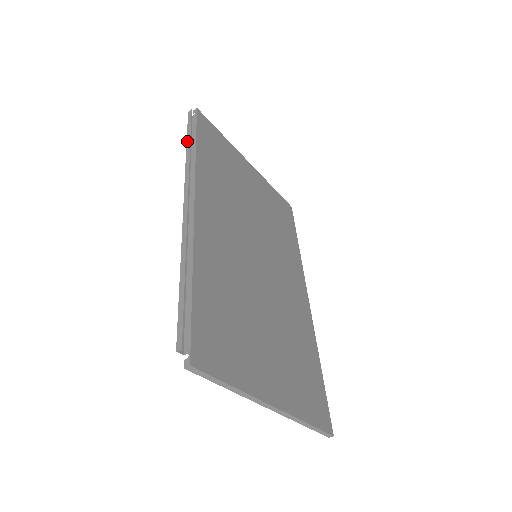
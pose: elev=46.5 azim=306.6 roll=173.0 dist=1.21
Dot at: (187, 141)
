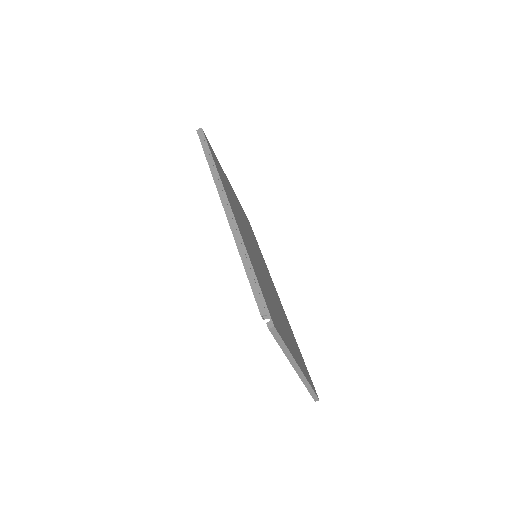
Dot at: (206, 154)
